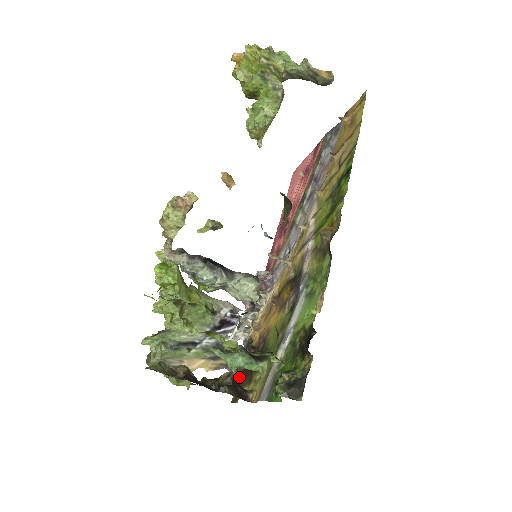
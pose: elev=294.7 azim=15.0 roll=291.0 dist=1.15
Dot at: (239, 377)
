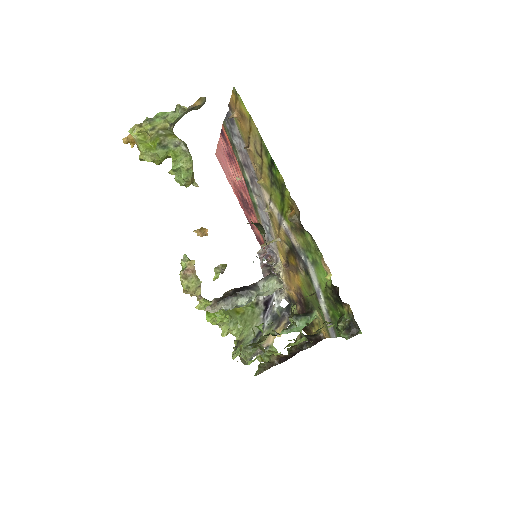
Dot at: occluded
